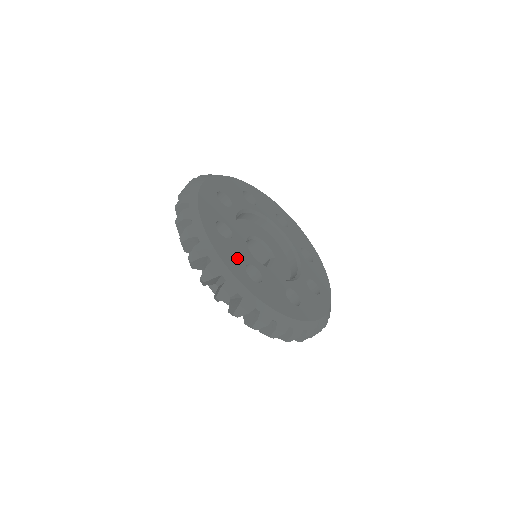
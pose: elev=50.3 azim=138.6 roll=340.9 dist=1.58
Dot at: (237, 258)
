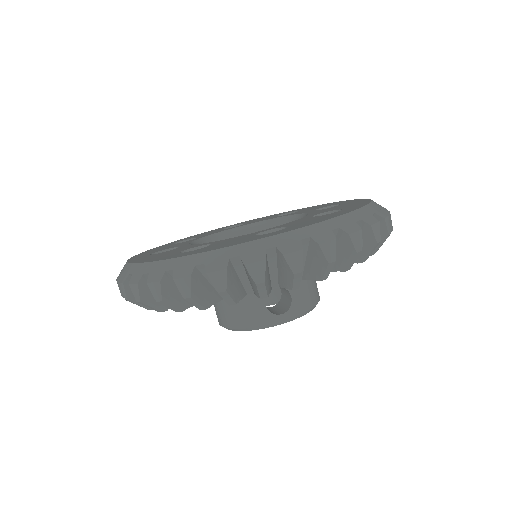
Dot at: (162, 249)
